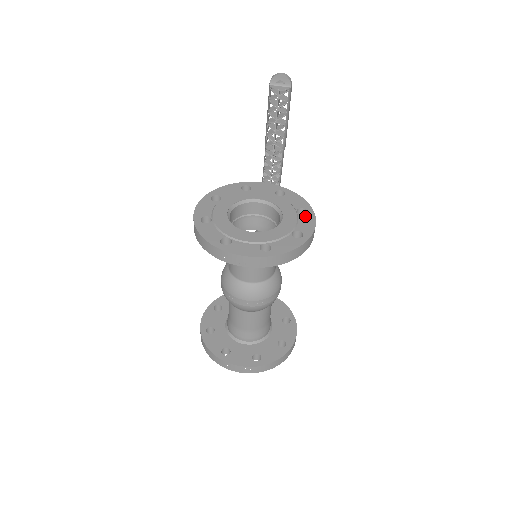
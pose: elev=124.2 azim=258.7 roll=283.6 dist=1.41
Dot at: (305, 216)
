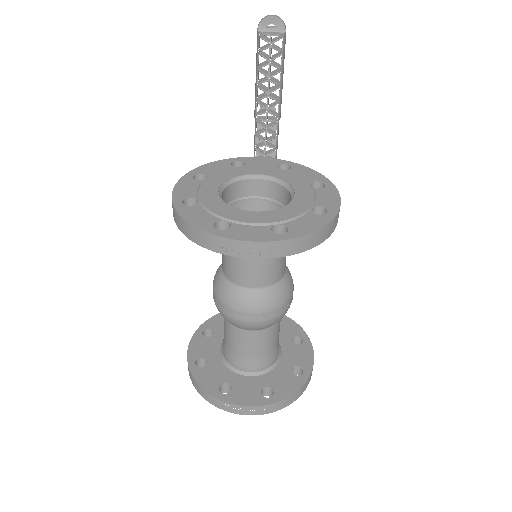
Dot at: (323, 189)
